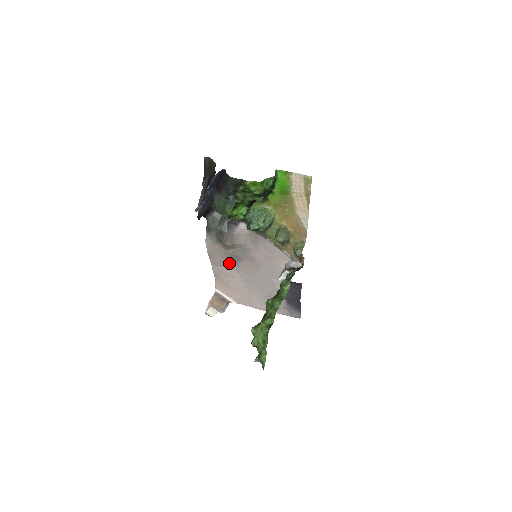
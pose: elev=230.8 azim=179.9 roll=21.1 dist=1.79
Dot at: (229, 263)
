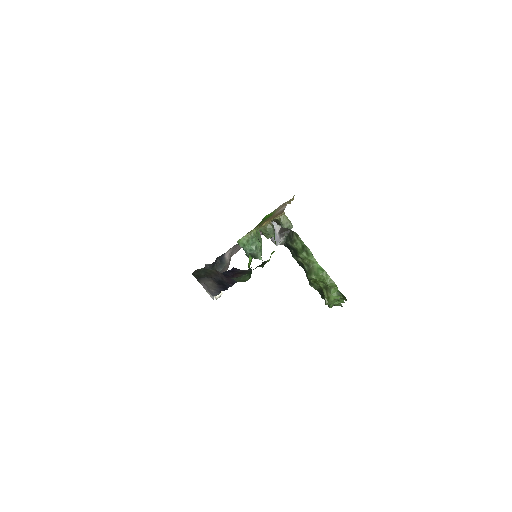
Dot at: occluded
